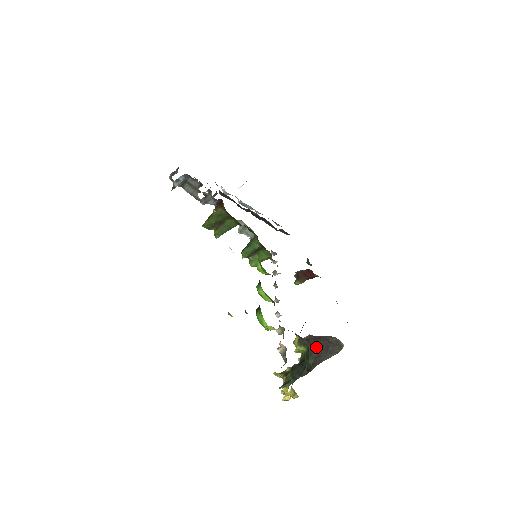
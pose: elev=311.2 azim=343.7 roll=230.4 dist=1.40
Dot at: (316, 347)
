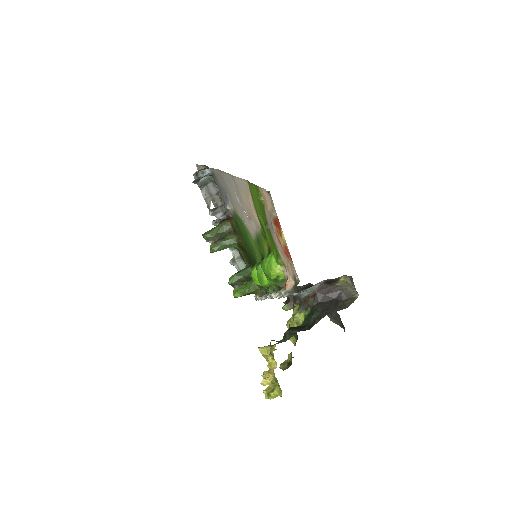
Dot at: (323, 303)
